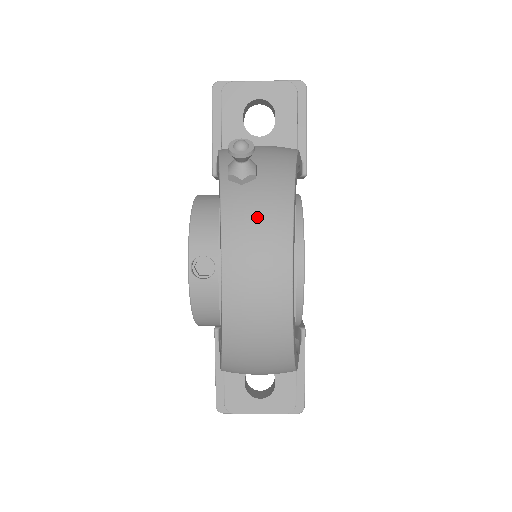
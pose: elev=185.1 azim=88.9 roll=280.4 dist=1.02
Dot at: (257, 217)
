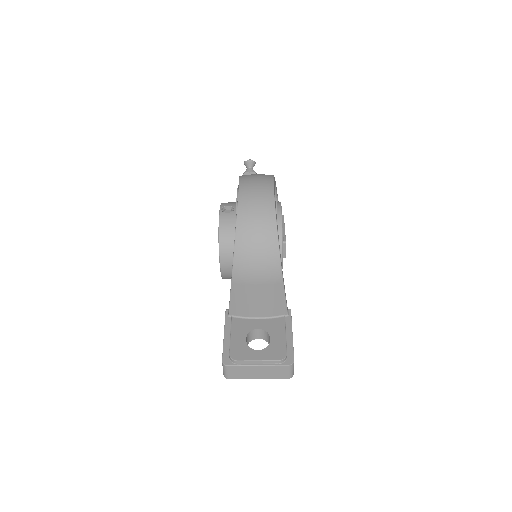
Dot at: (257, 175)
